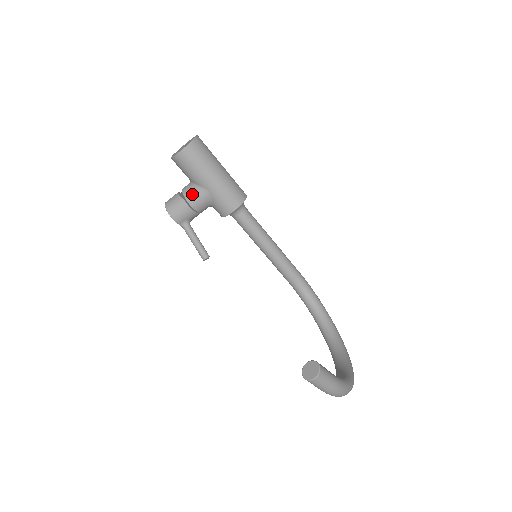
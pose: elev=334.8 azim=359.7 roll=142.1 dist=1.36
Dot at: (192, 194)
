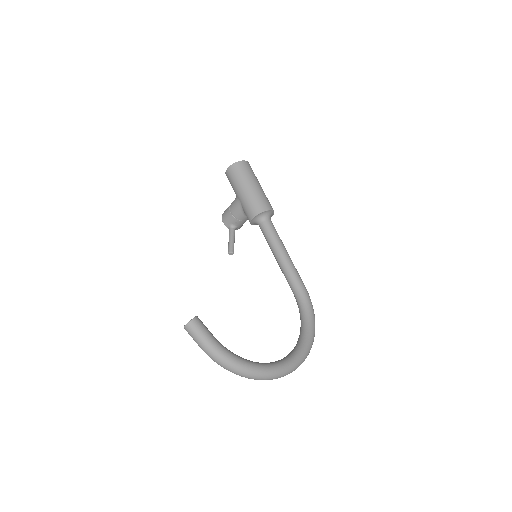
Dot at: (233, 203)
